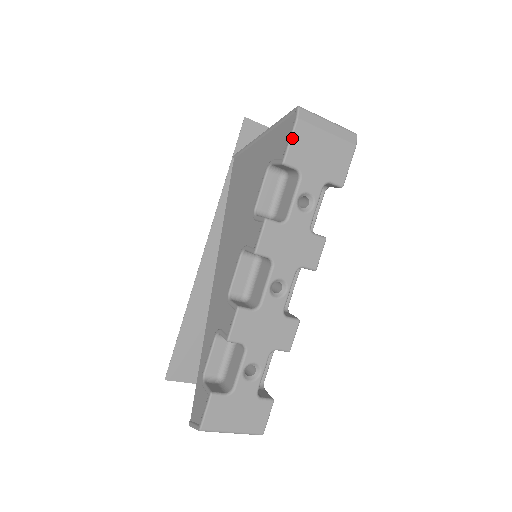
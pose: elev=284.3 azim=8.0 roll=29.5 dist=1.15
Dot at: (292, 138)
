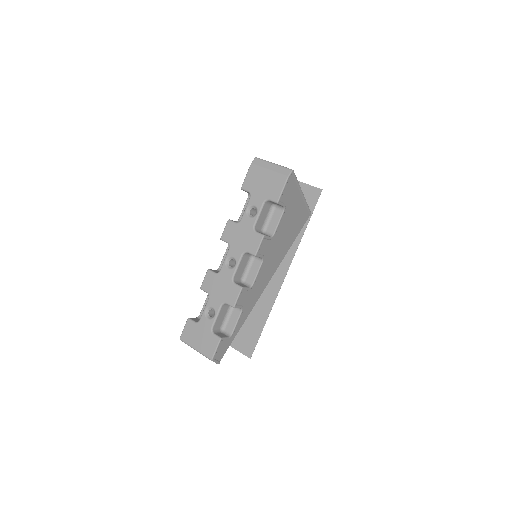
Dot at: (247, 174)
